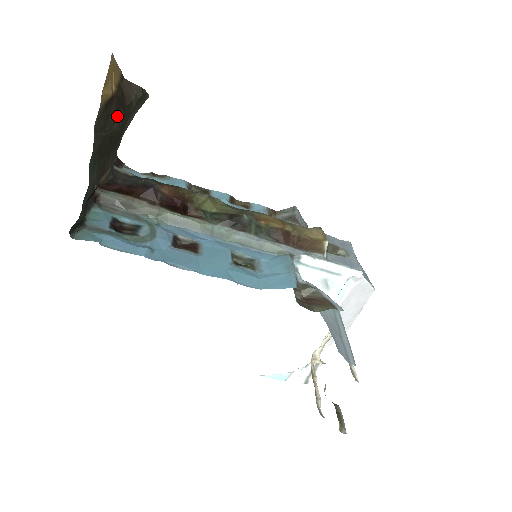
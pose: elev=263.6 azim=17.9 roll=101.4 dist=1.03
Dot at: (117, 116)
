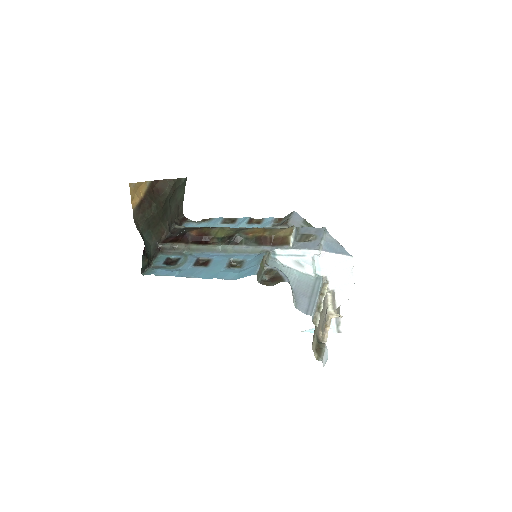
Dot at: (151, 206)
